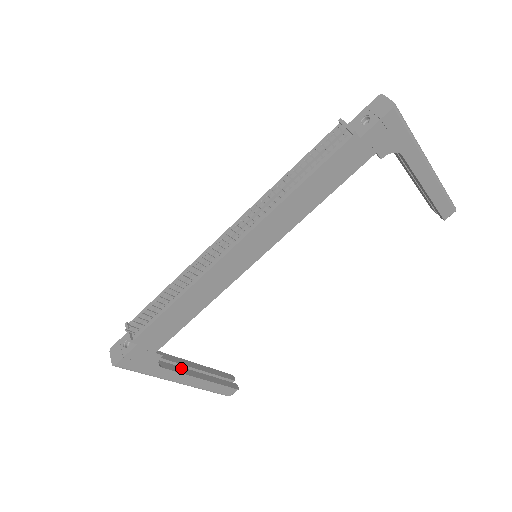
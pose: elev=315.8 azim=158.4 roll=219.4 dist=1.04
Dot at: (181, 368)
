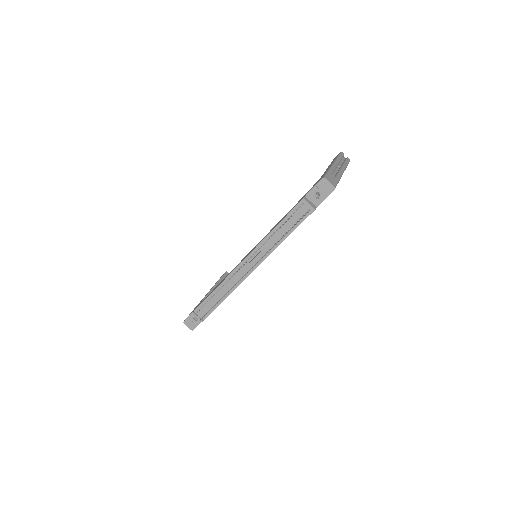
Dot at: occluded
